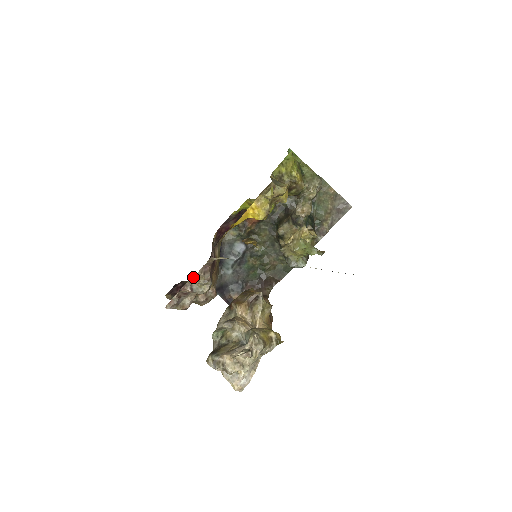
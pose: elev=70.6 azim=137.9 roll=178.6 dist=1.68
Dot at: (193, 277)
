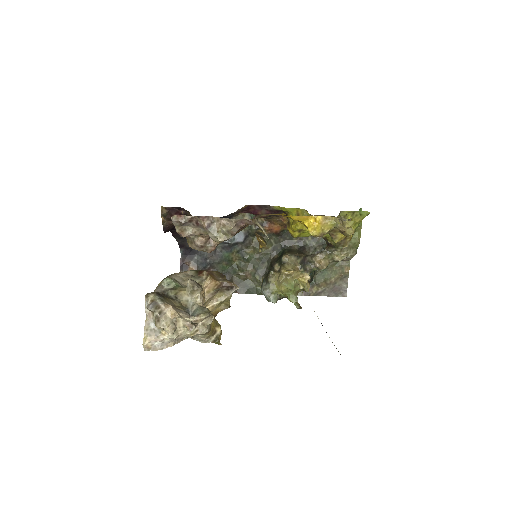
Dot at: (224, 218)
